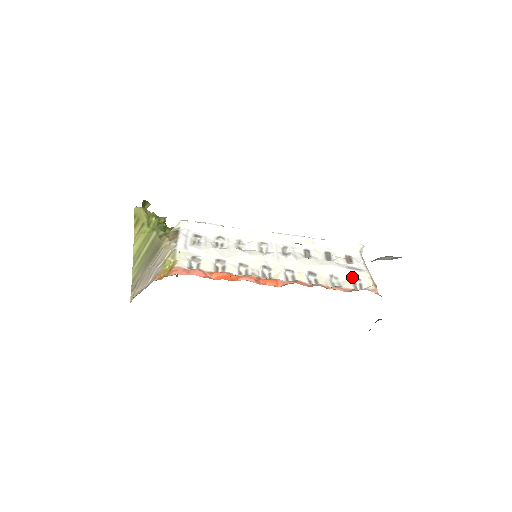
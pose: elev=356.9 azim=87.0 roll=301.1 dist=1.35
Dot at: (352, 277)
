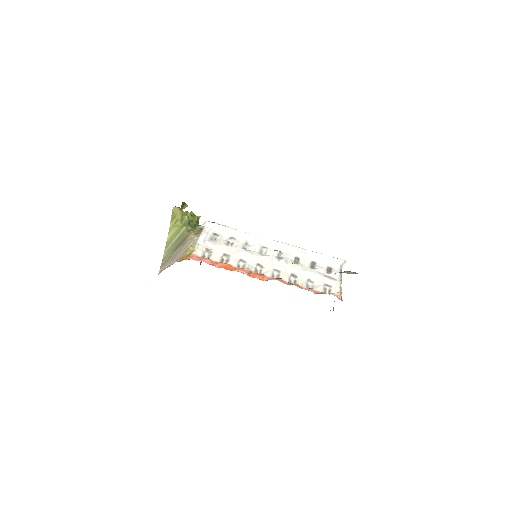
Dot at: (325, 283)
